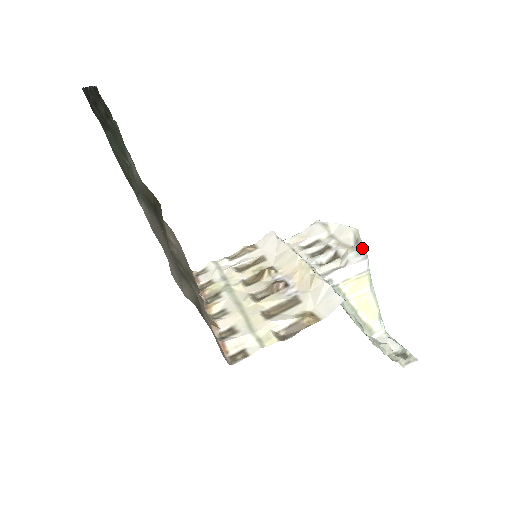
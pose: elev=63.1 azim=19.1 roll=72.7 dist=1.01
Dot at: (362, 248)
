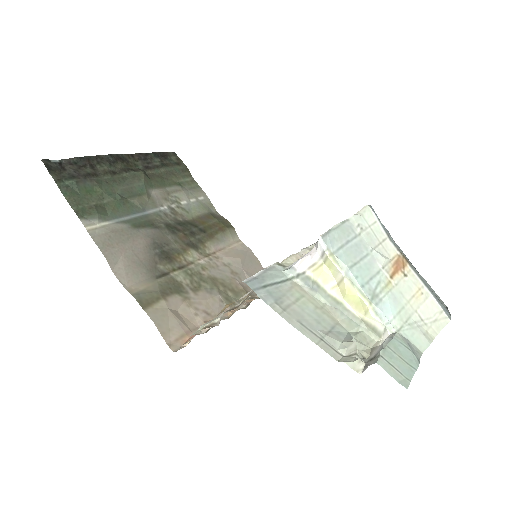
Dot at: (334, 225)
